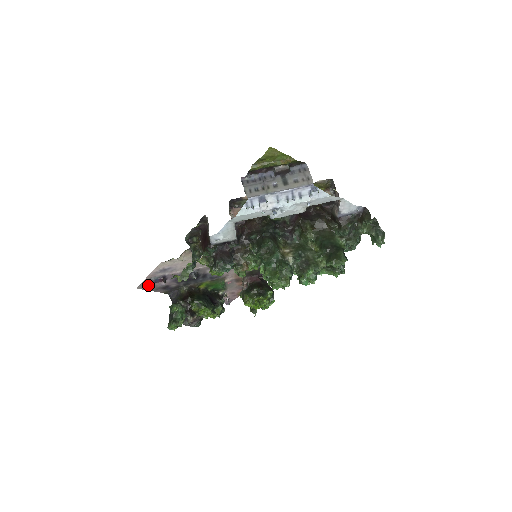
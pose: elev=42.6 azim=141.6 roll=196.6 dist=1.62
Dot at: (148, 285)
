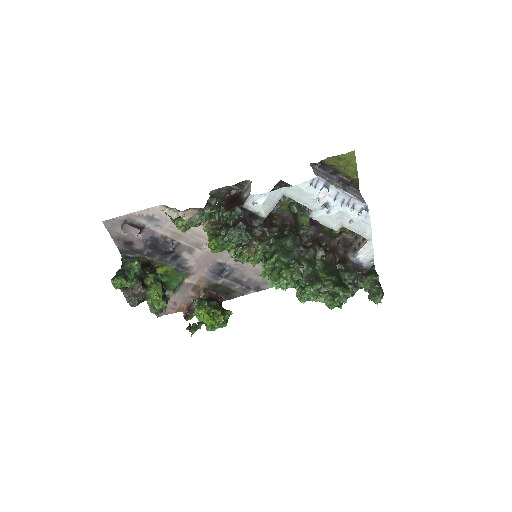
Dot at: (117, 226)
